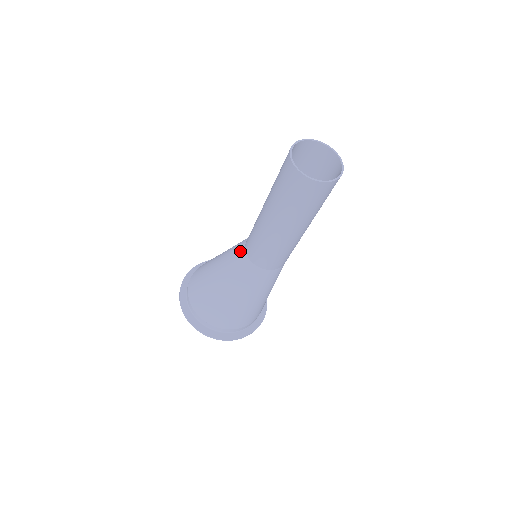
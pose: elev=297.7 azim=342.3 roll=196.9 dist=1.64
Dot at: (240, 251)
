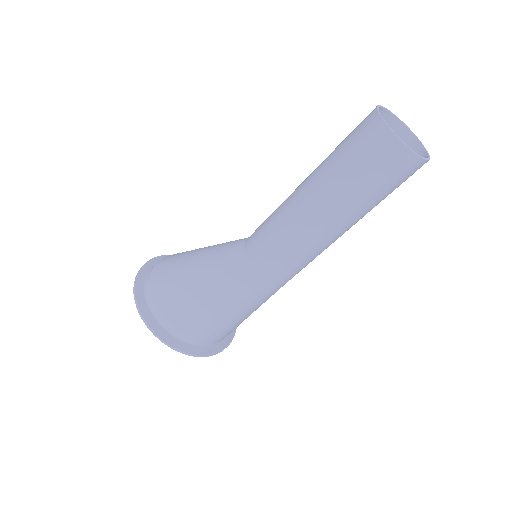
Dot at: occluded
